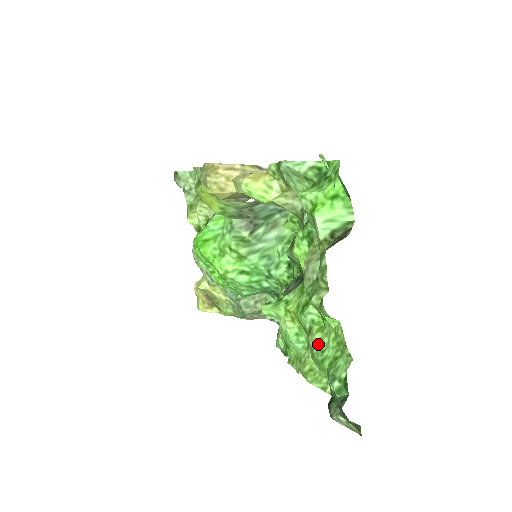
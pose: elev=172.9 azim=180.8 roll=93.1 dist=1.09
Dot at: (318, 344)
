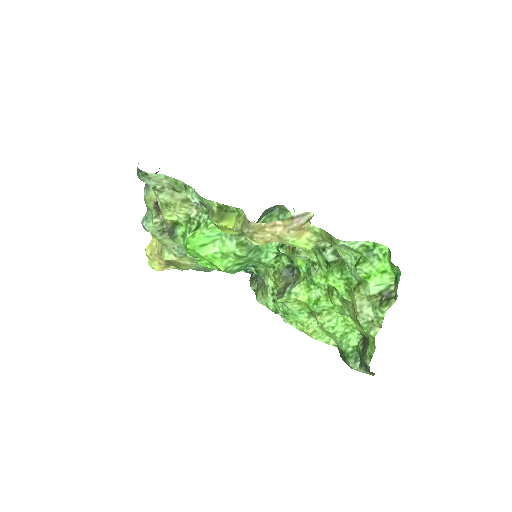
Dot at: (328, 323)
